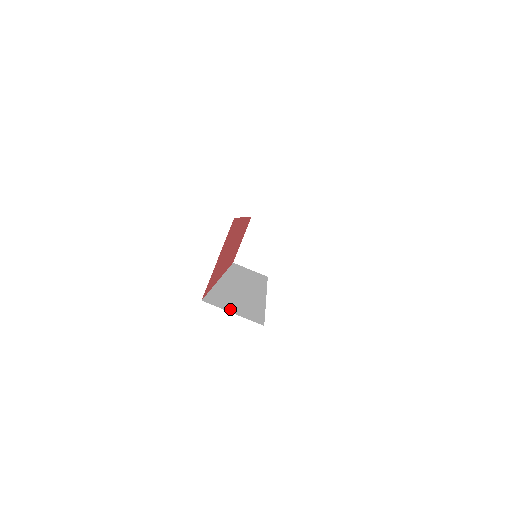
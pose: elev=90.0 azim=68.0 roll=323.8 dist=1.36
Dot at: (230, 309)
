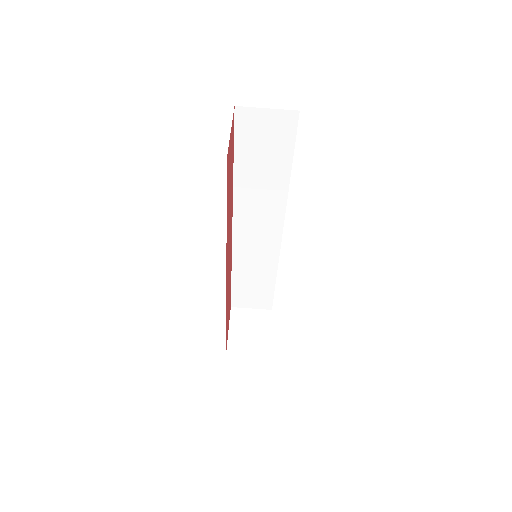
Dot at: occluded
